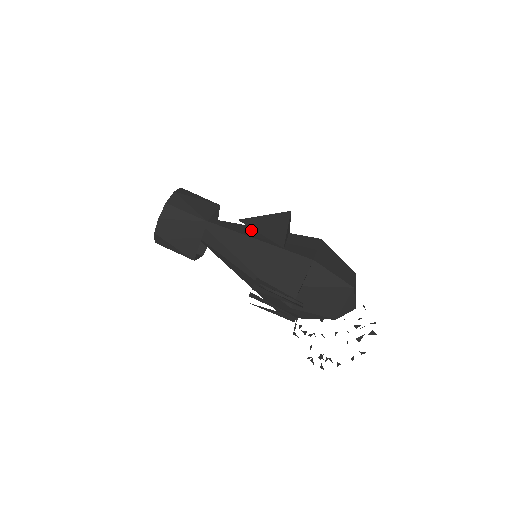
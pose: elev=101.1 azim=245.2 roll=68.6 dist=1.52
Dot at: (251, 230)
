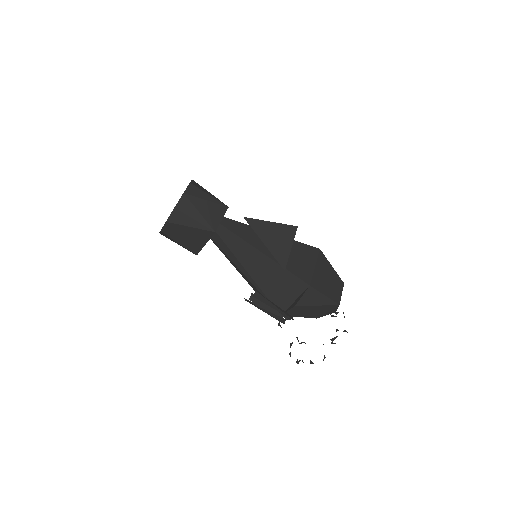
Dot at: (255, 235)
